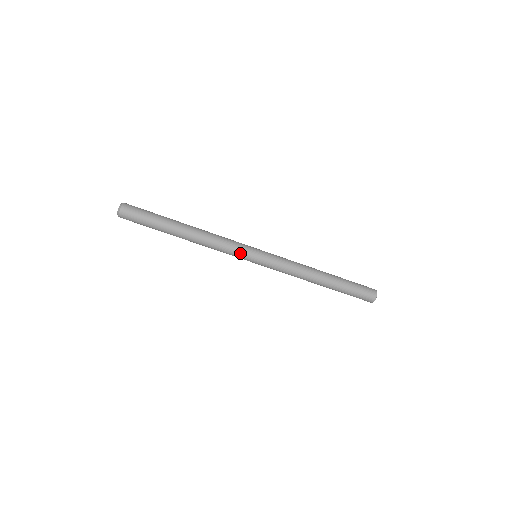
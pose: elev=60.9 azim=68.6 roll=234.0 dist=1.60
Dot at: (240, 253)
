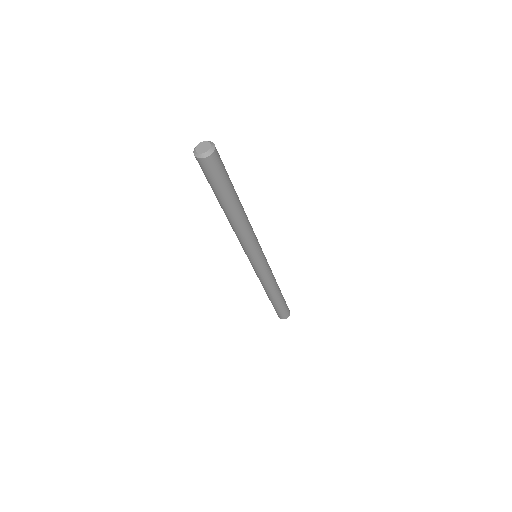
Dot at: (259, 248)
